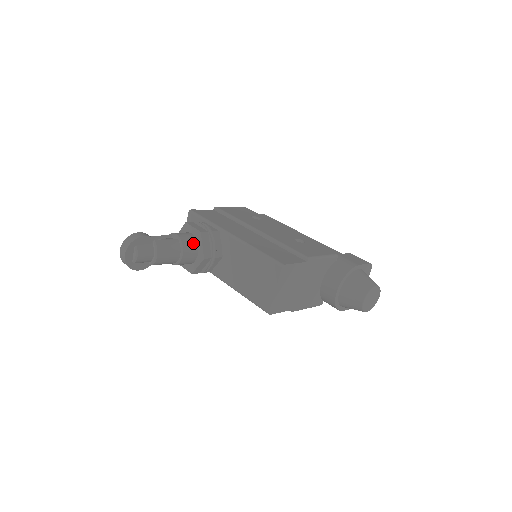
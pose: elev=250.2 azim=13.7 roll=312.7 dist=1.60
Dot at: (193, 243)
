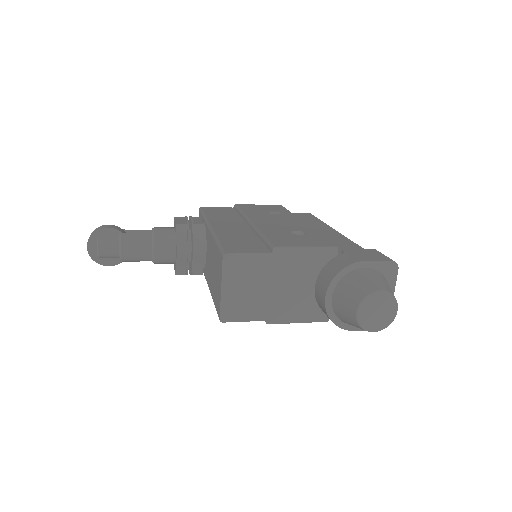
Dot at: (169, 237)
